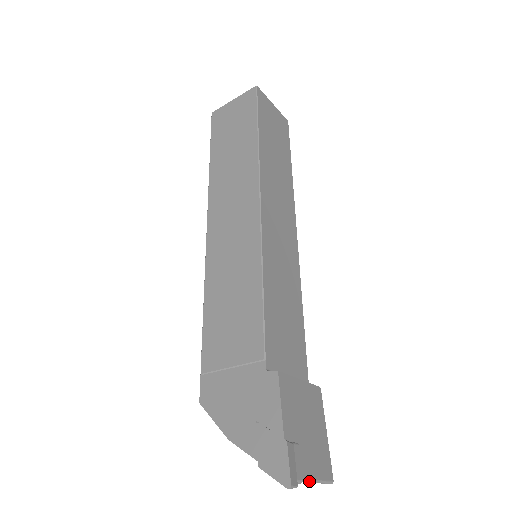
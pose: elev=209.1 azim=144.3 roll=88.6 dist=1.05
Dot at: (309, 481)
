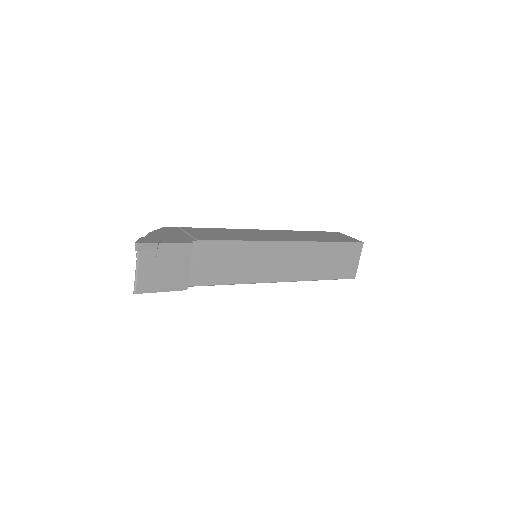
Dot at: (137, 266)
